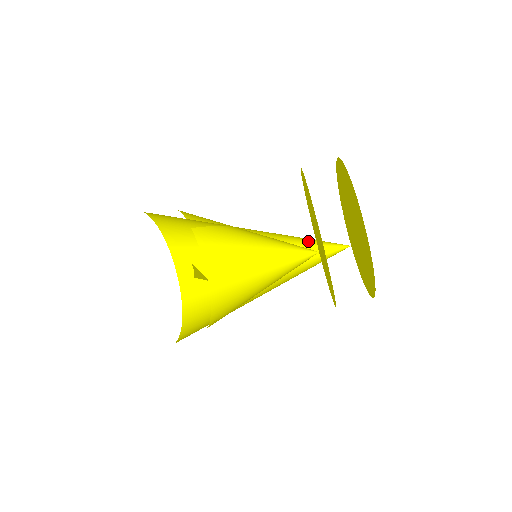
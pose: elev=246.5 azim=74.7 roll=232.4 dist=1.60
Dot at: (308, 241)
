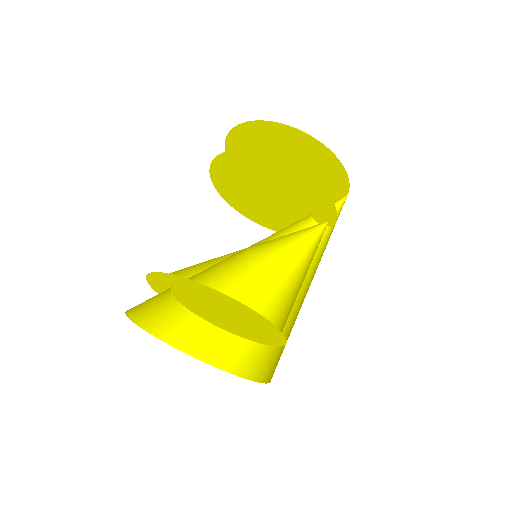
Dot at: occluded
